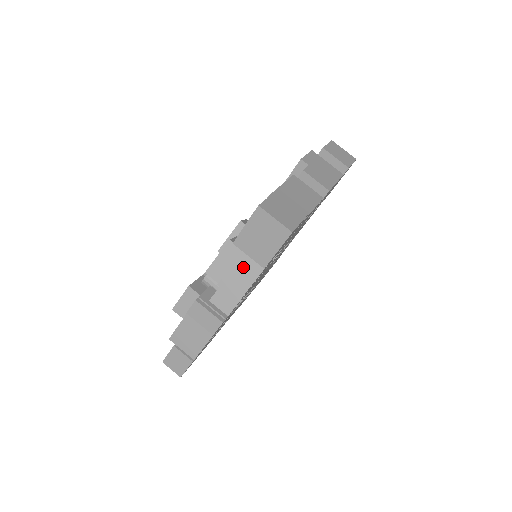
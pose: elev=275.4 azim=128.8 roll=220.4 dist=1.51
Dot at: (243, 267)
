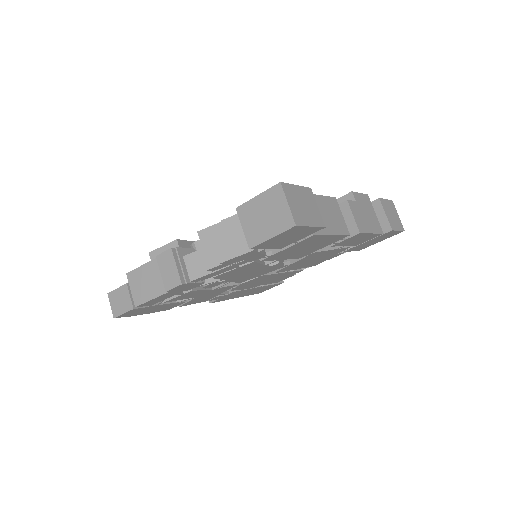
Dot at: (232, 238)
